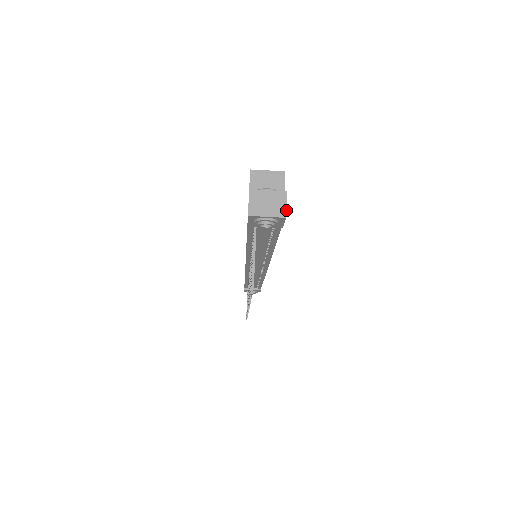
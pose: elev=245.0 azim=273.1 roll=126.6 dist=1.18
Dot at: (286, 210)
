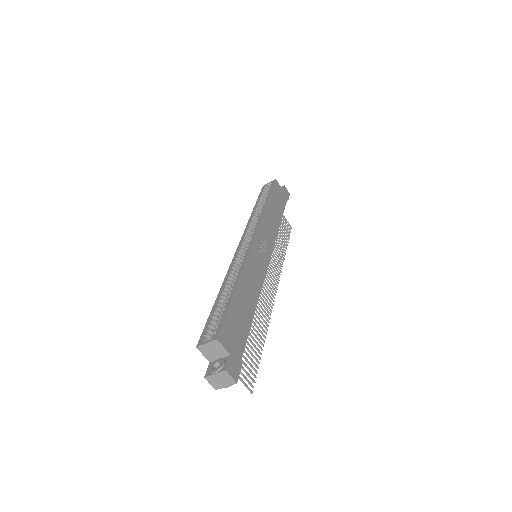
Dot at: (234, 380)
